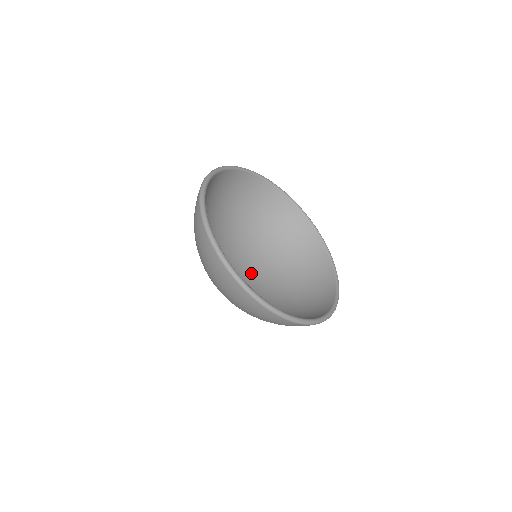
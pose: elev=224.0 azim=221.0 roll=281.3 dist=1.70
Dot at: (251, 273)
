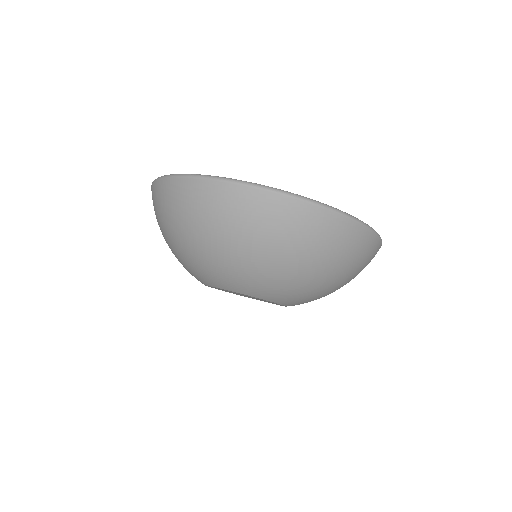
Dot at: occluded
